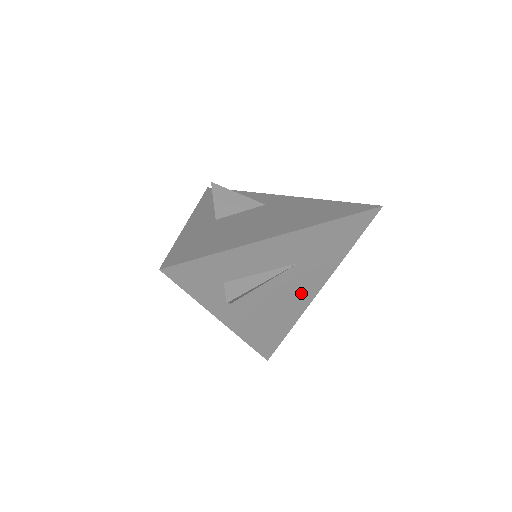
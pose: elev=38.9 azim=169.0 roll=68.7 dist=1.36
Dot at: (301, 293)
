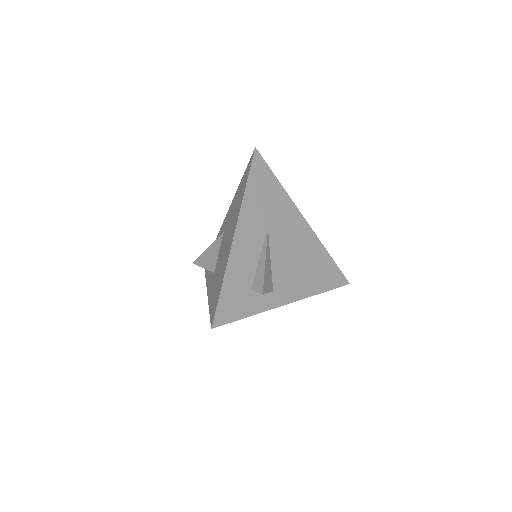
Dot at: (298, 235)
